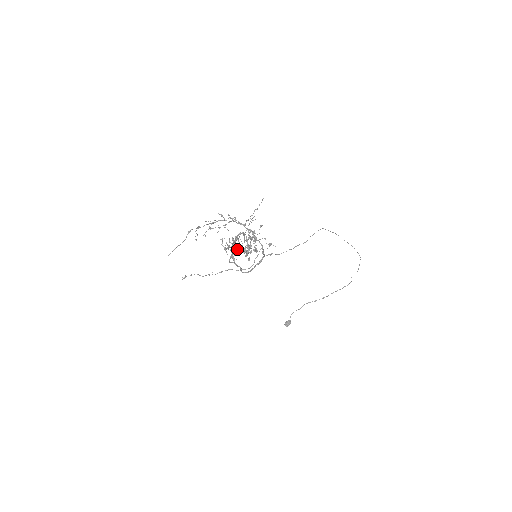
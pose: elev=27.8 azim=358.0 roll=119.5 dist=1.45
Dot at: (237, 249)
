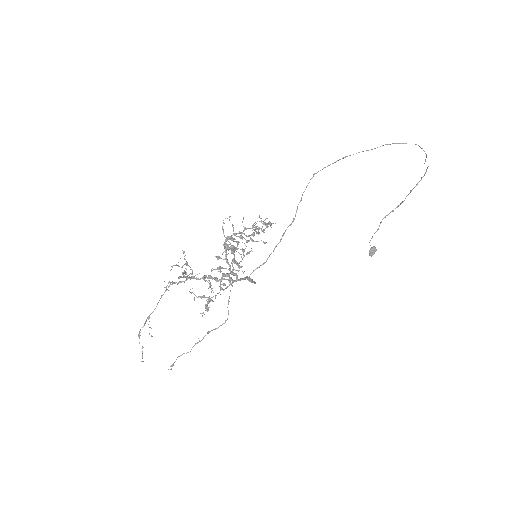
Dot at: (205, 304)
